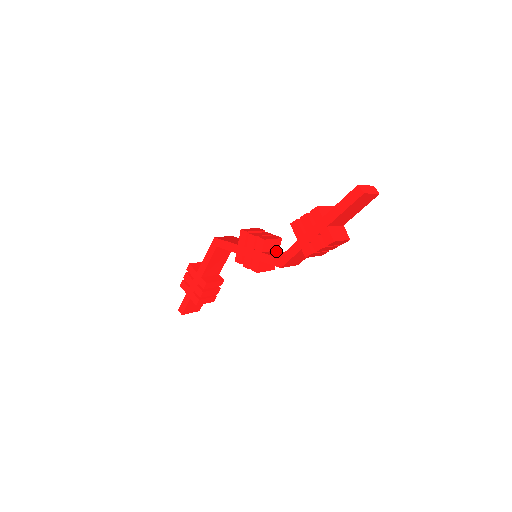
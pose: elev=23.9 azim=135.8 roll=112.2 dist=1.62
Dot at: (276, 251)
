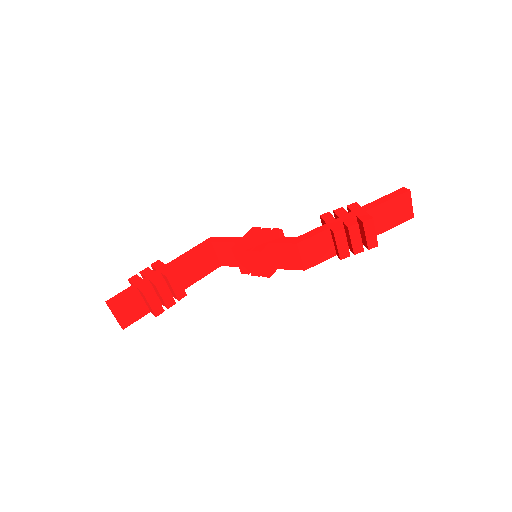
Dot at: occluded
